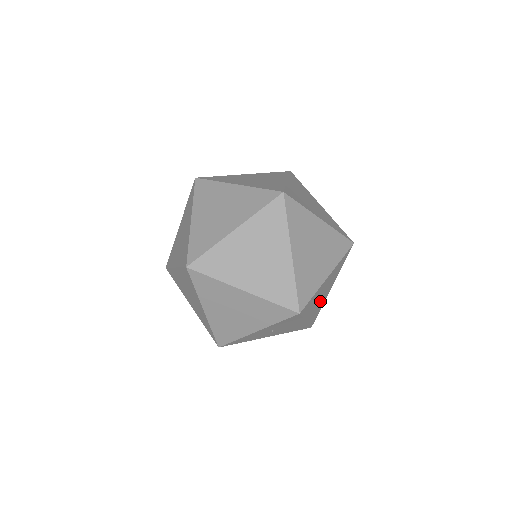
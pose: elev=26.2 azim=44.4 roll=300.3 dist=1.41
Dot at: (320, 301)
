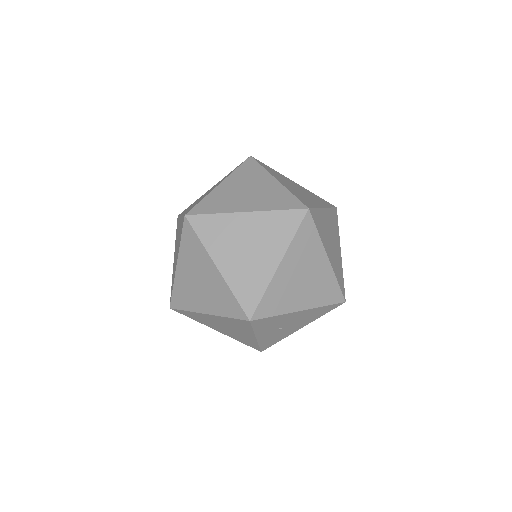
Dot at: (313, 282)
